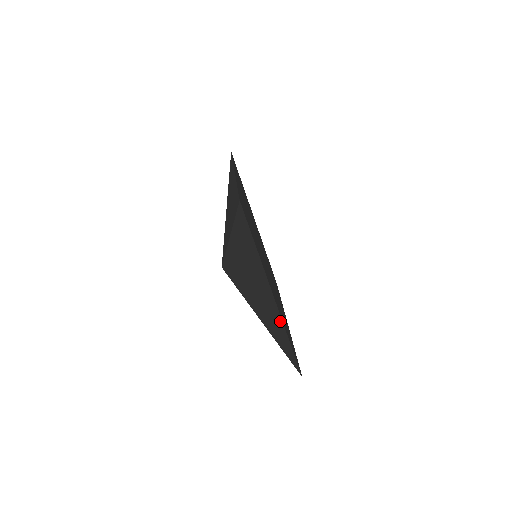
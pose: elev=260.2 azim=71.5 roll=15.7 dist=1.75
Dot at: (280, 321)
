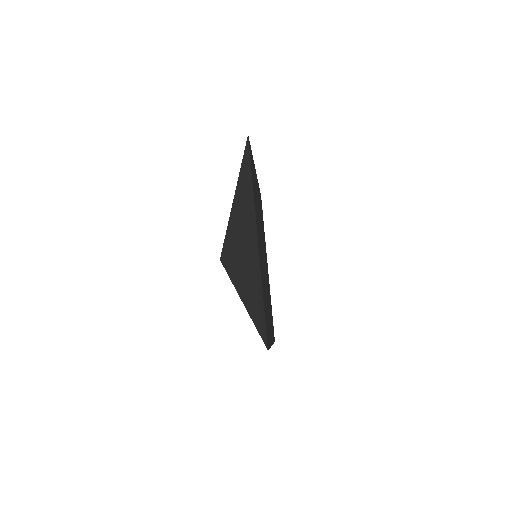
Dot at: (258, 271)
